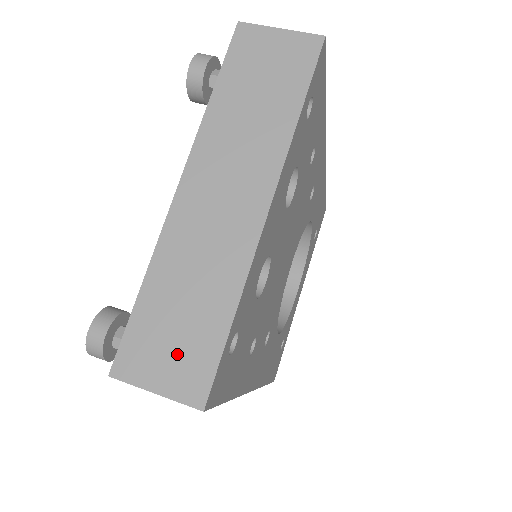
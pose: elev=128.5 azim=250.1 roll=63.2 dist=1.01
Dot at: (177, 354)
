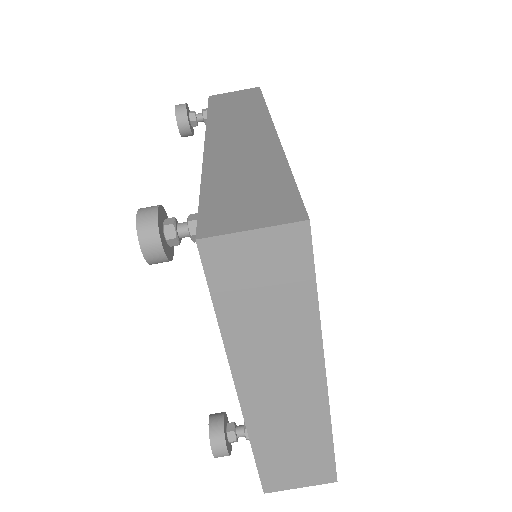
Dot at: (304, 470)
